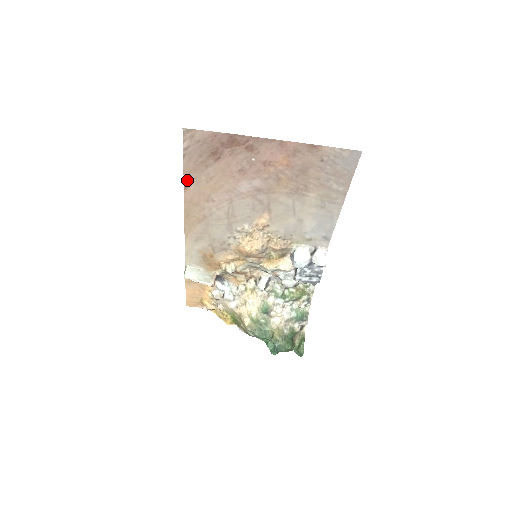
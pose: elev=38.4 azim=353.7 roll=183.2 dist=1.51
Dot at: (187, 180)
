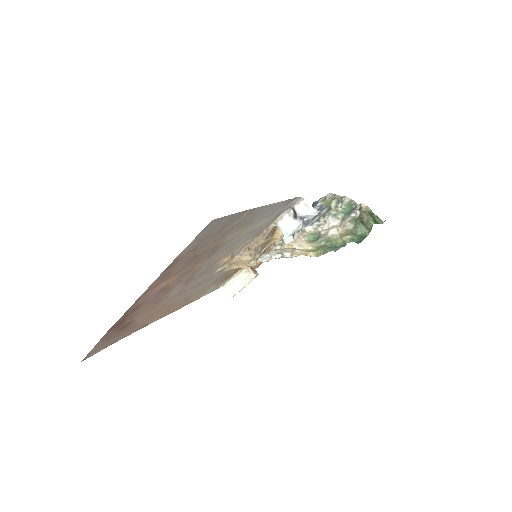
Dot at: (139, 329)
